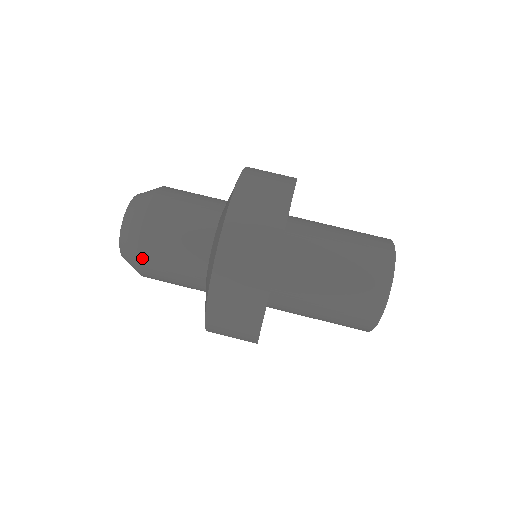
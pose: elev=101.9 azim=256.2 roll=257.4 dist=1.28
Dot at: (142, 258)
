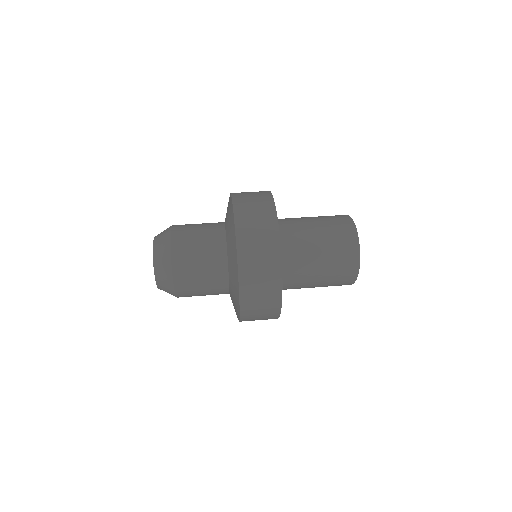
Dot at: (175, 228)
